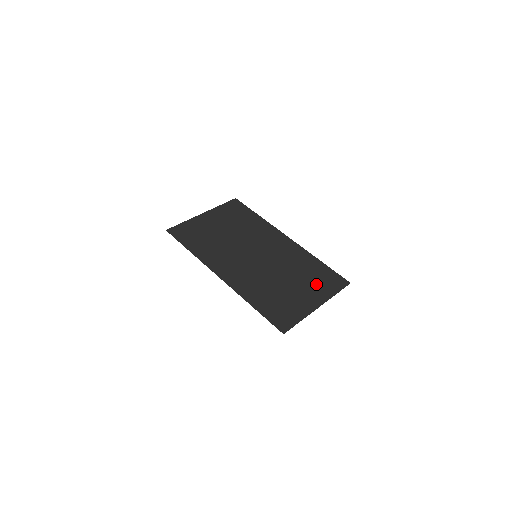
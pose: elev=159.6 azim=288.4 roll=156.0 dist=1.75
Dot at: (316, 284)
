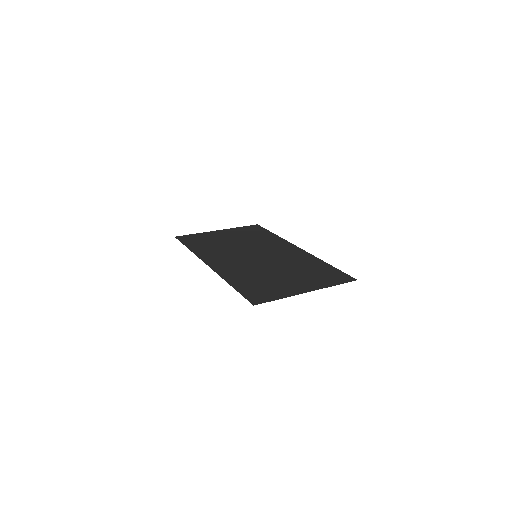
Dot at: (314, 277)
